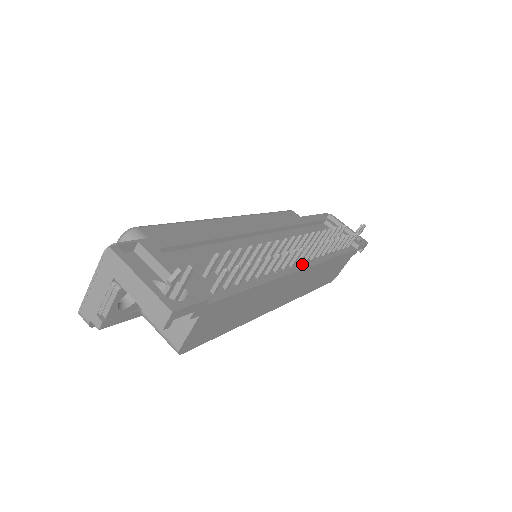
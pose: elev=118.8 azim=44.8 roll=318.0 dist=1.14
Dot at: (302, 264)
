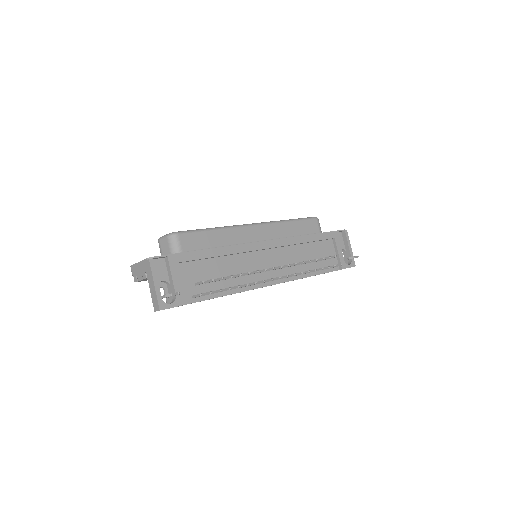
Dot at: (275, 281)
